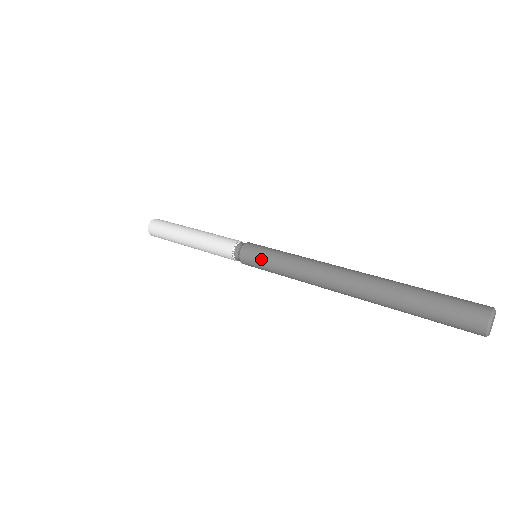
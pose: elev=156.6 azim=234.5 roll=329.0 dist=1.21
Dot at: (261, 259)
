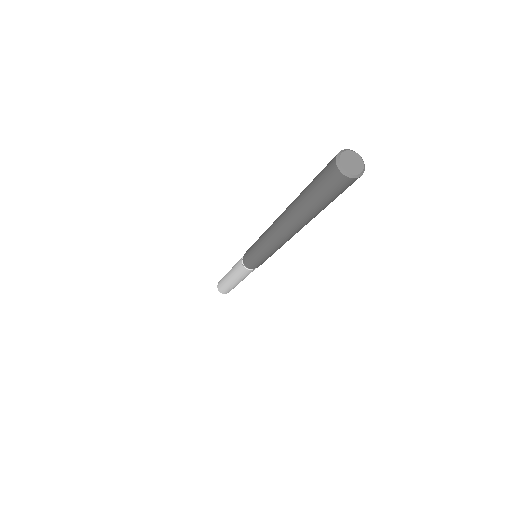
Dot at: (250, 253)
